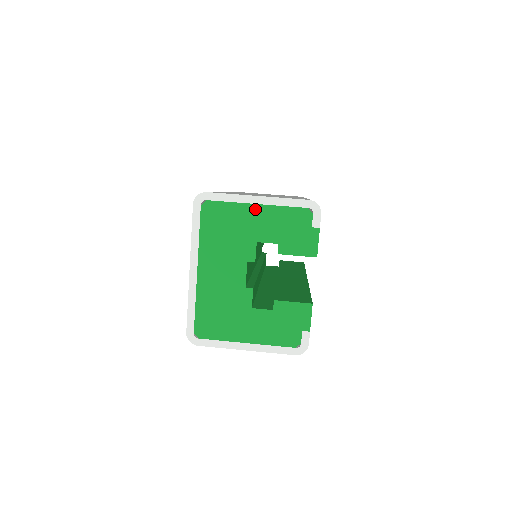
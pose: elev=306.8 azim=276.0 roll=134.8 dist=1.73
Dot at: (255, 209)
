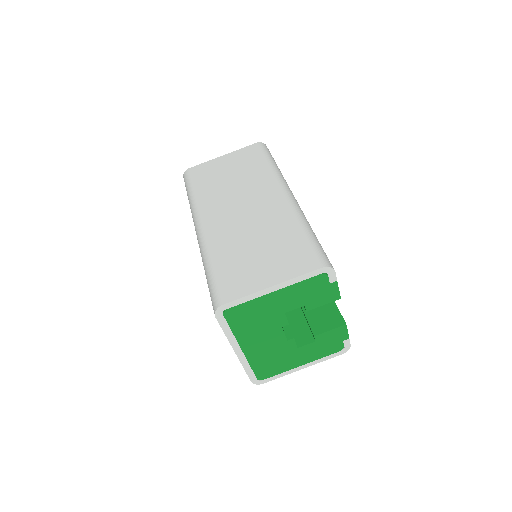
Dot at: (274, 295)
